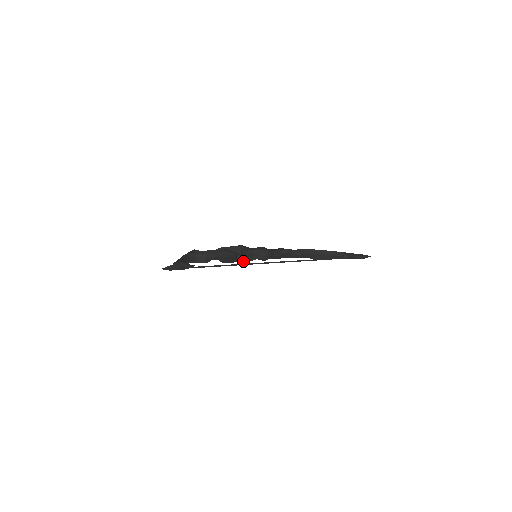
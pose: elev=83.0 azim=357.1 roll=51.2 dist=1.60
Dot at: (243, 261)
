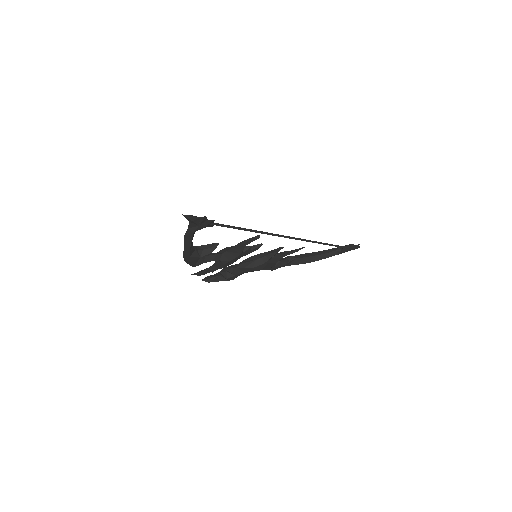
Dot at: (255, 236)
